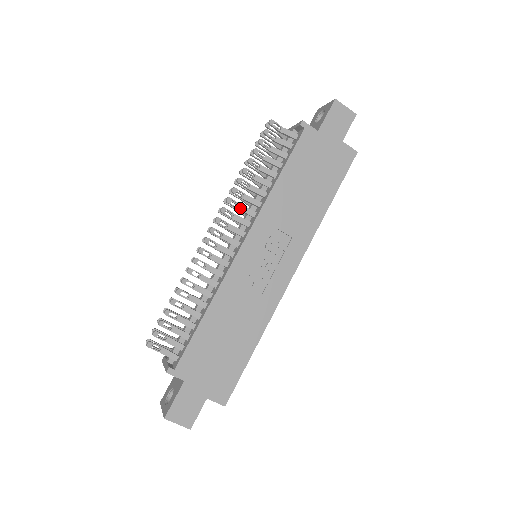
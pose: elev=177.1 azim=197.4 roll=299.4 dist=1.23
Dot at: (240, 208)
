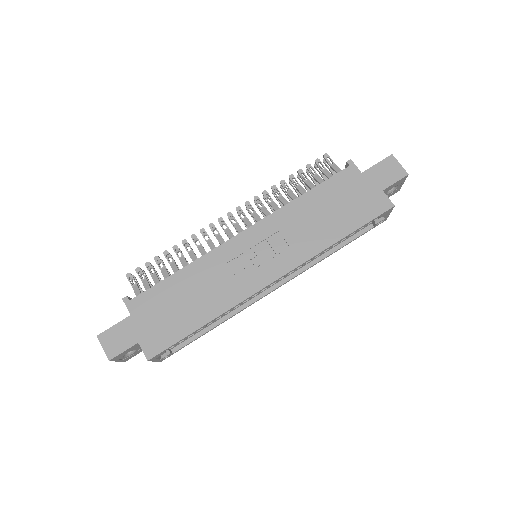
Dot at: (262, 208)
